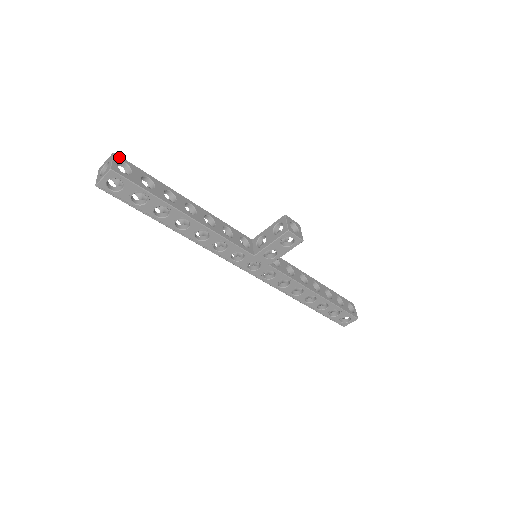
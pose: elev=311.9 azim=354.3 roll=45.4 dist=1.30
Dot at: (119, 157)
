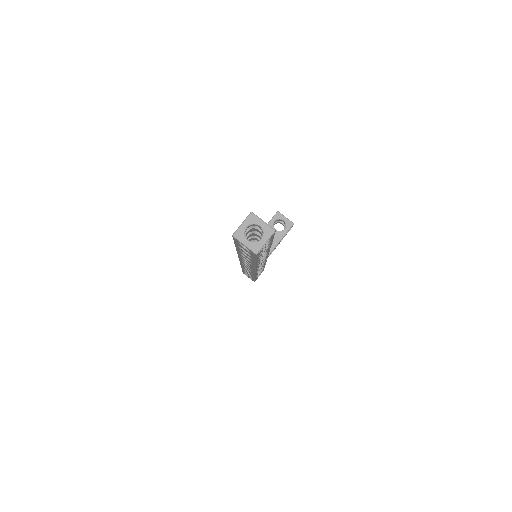
Dot at: (254, 215)
